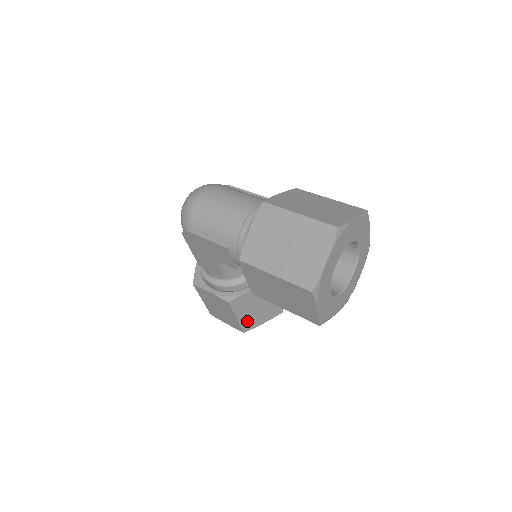
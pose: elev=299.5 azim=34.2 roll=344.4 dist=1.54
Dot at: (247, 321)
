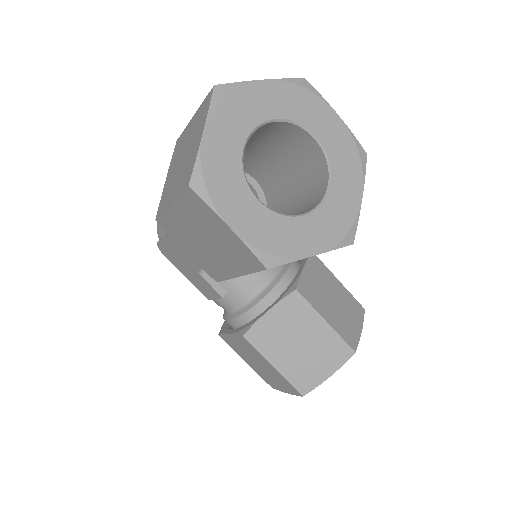
Dot at: (296, 372)
